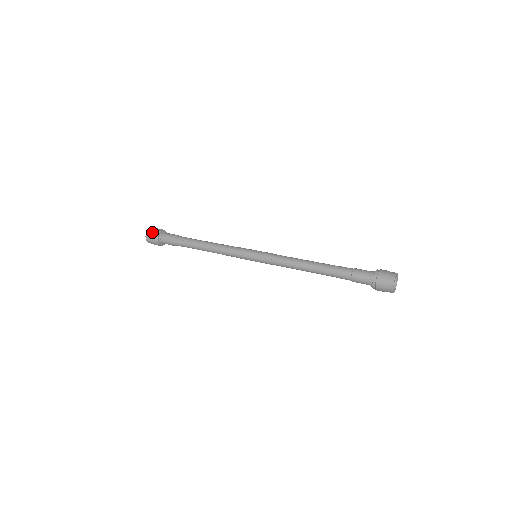
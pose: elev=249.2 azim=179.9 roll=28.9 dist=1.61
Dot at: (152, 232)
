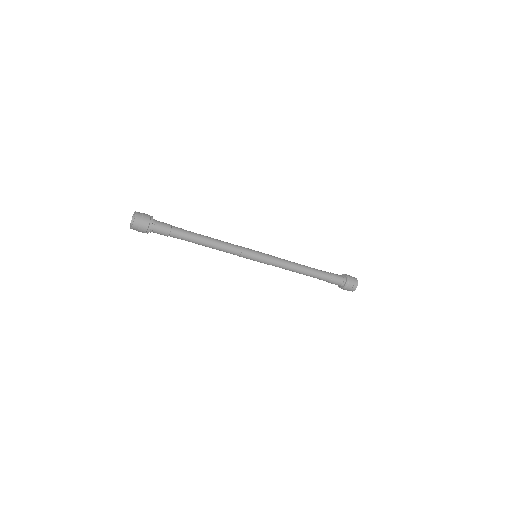
Dot at: (143, 222)
